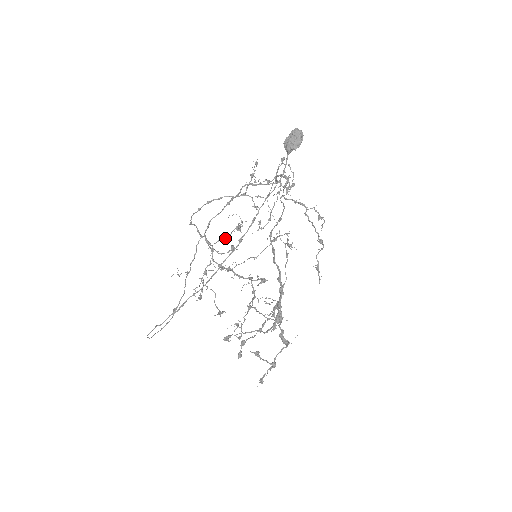
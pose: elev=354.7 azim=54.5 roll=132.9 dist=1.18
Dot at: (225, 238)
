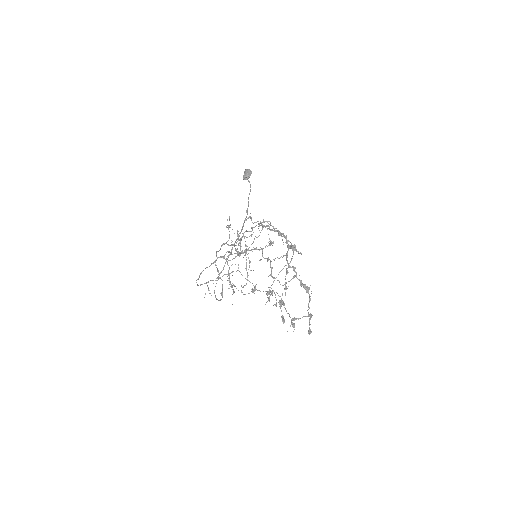
Dot at: occluded
